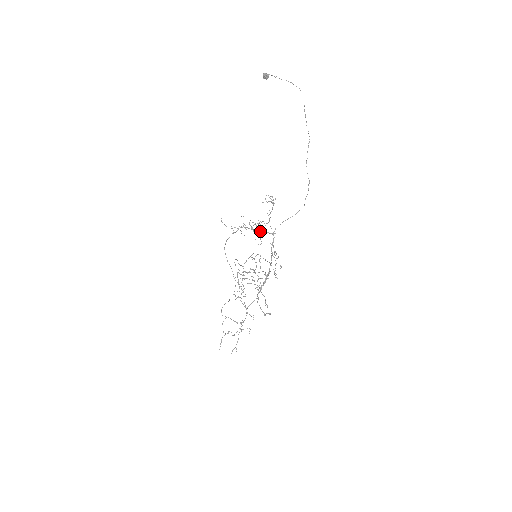
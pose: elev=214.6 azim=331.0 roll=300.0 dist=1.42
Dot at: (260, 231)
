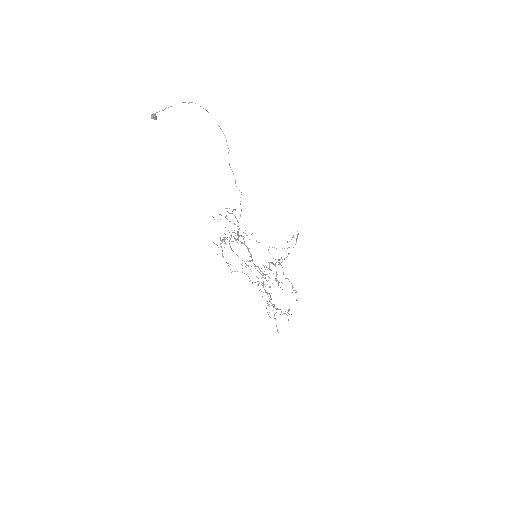
Dot at: (238, 240)
